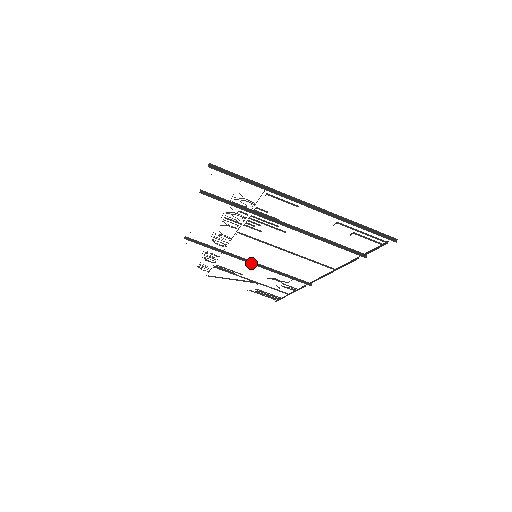
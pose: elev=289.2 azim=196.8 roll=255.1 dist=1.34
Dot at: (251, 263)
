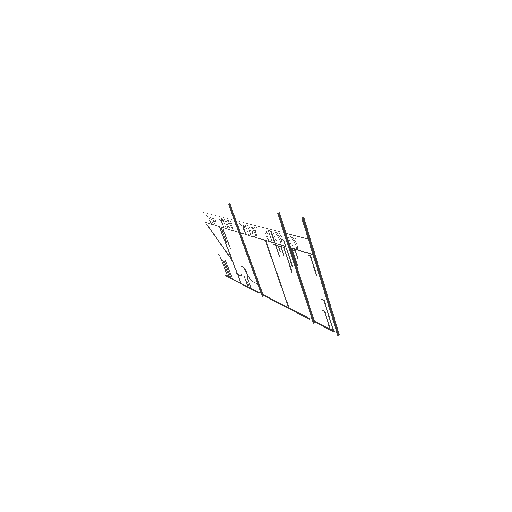
Dot at: (247, 253)
